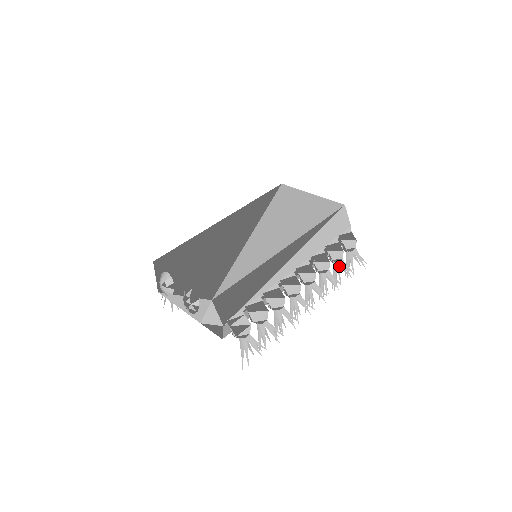
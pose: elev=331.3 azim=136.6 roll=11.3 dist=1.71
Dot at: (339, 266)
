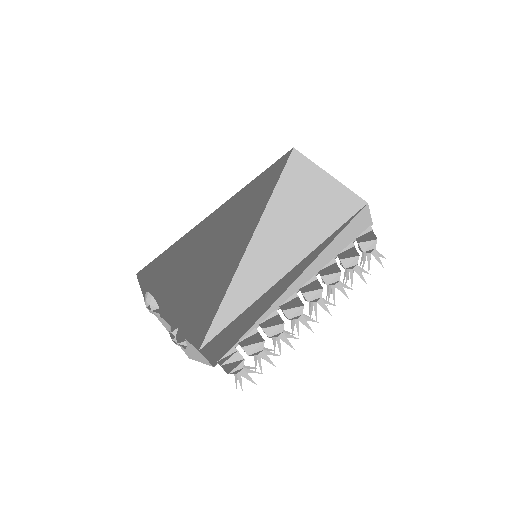
Dot at: (352, 269)
